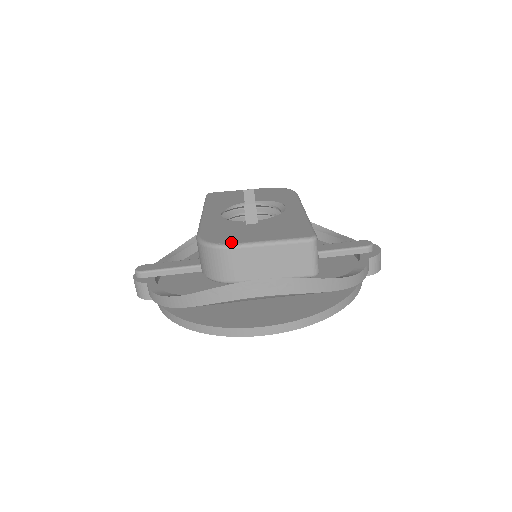
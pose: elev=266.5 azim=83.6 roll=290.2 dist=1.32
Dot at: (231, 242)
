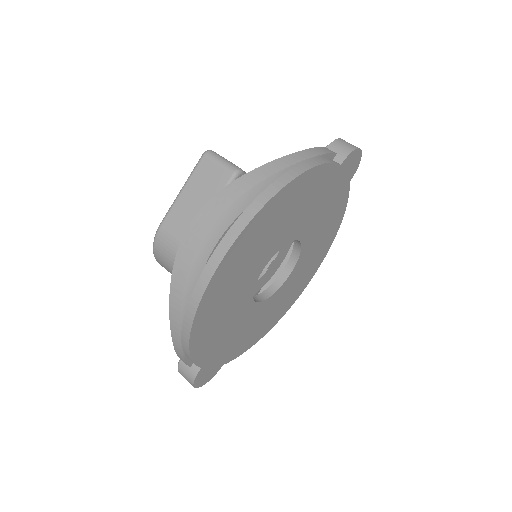
Dot at: occluded
